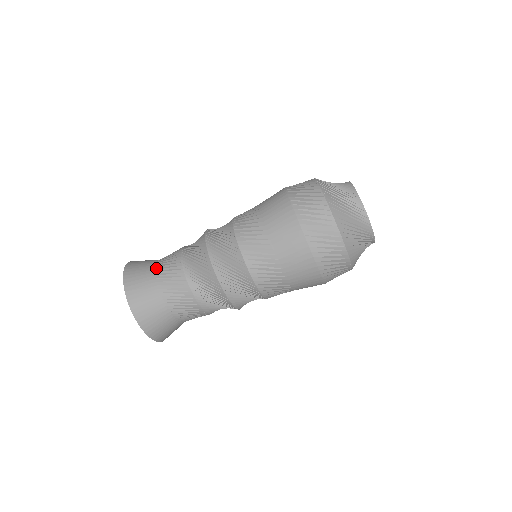
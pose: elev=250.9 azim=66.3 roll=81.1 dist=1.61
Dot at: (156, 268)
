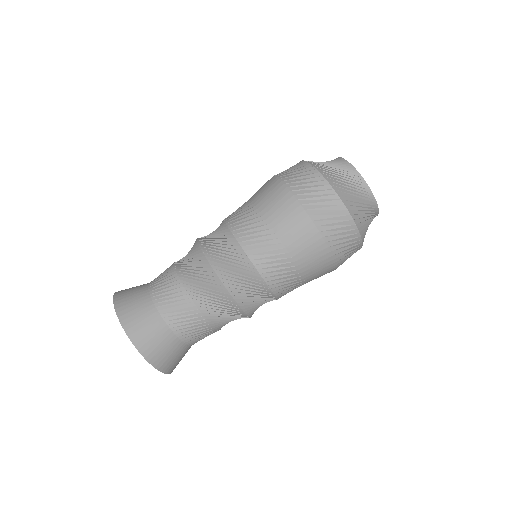
Dot at: occluded
